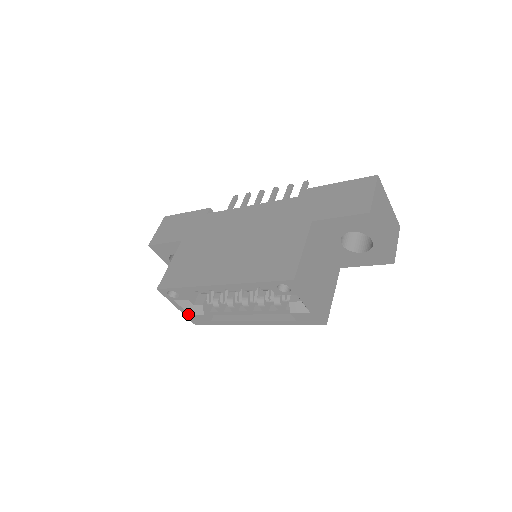
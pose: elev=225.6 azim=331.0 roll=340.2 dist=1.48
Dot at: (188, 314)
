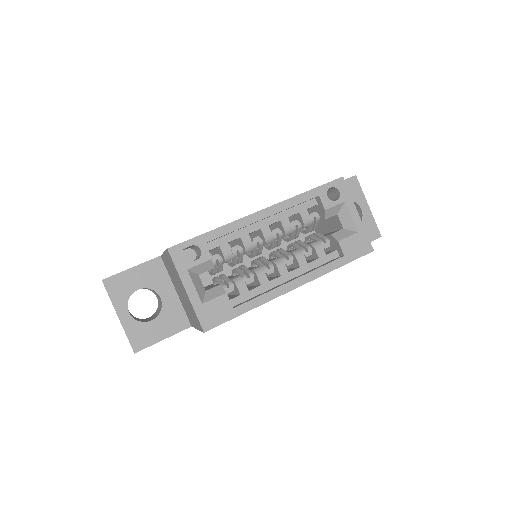
Dot at: (200, 302)
